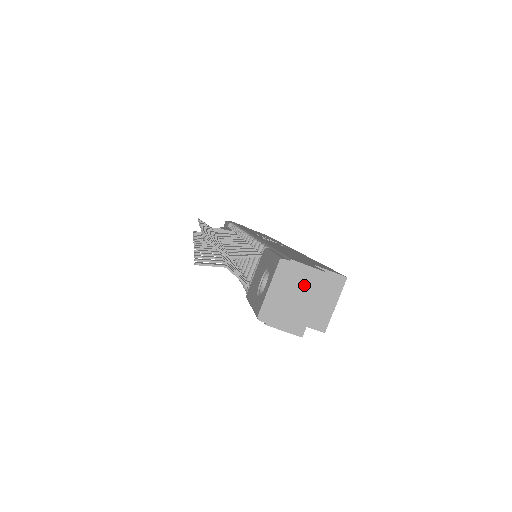
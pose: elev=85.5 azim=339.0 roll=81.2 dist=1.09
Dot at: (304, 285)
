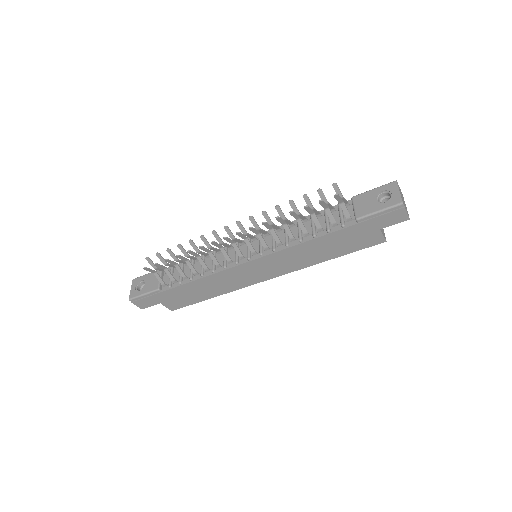
Dot at: (402, 196)
